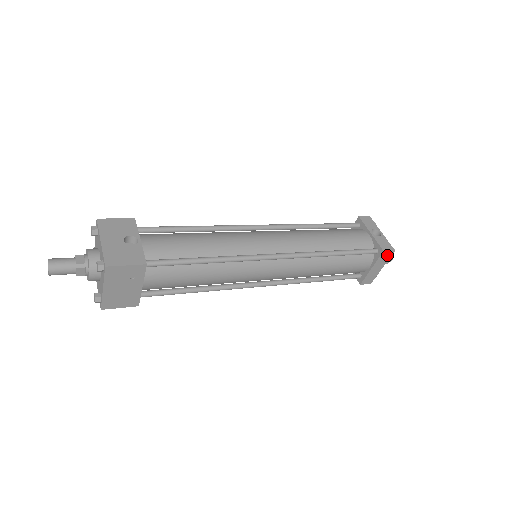
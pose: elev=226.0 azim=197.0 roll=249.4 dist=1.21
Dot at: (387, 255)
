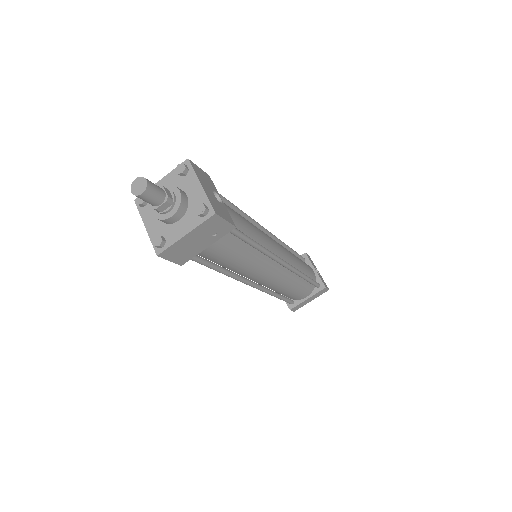
Dot at: (323, 291)
